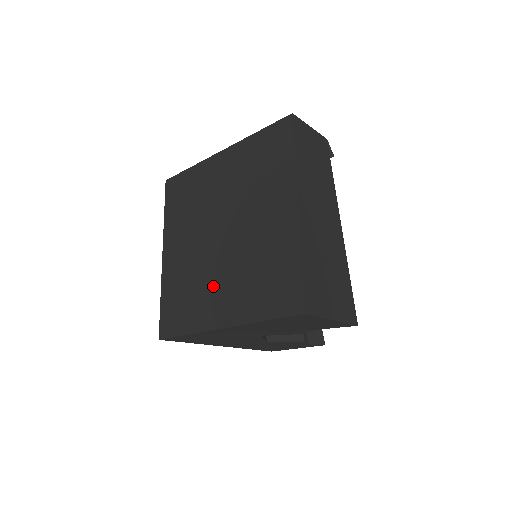
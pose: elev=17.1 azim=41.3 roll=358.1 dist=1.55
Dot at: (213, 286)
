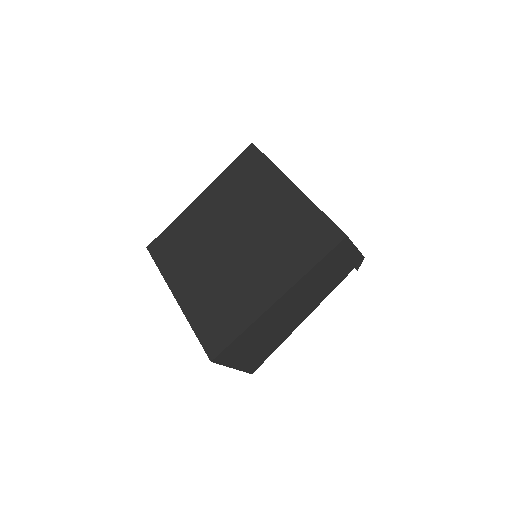
Dot at: (197, 267)
